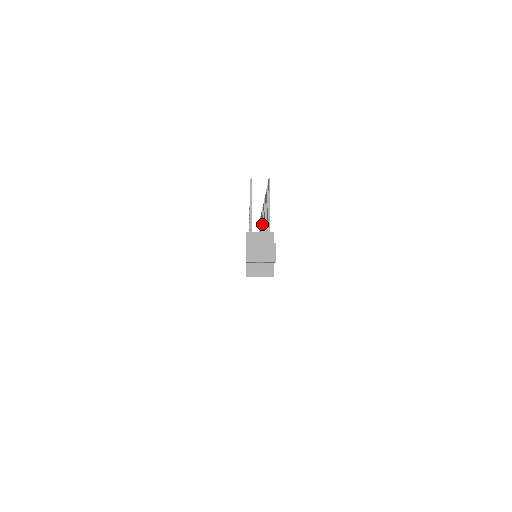
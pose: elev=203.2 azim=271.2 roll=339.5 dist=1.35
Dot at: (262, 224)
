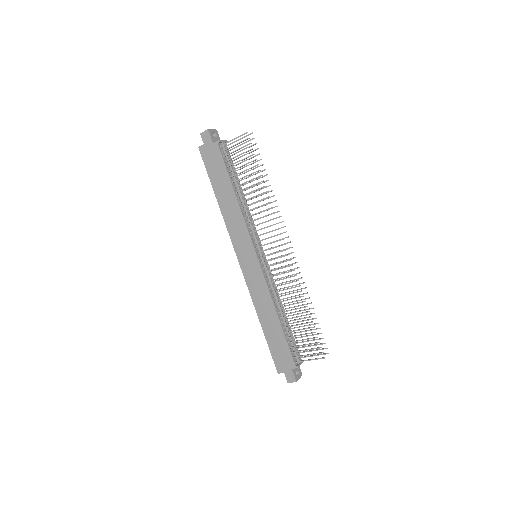
Dot at: occluded
